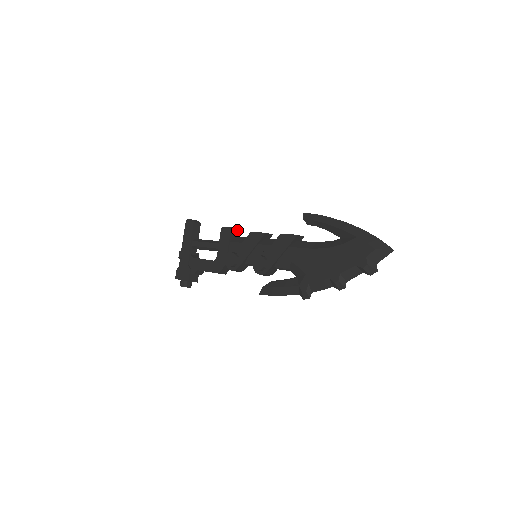
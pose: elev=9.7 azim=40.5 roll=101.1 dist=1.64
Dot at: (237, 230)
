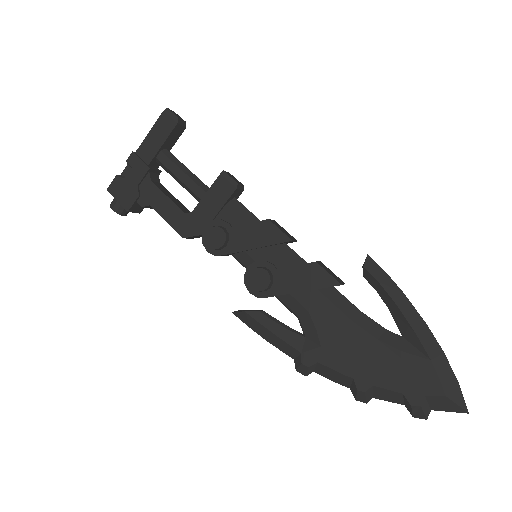
Dot at: (243, 188)
